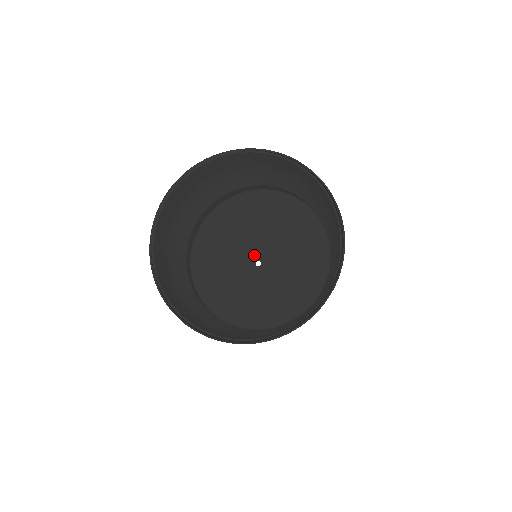
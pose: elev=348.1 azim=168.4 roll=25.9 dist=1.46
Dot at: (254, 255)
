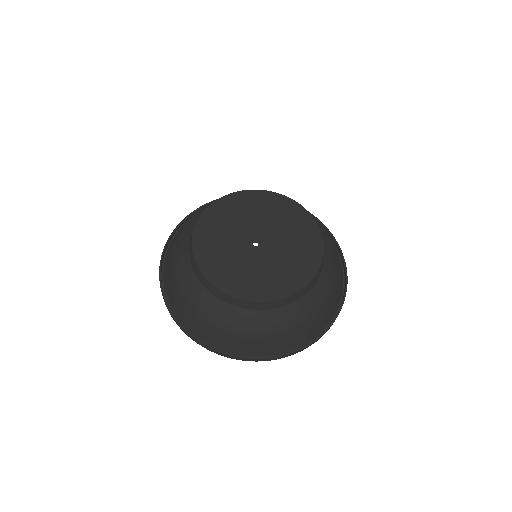
Dot at: (248, 239)
